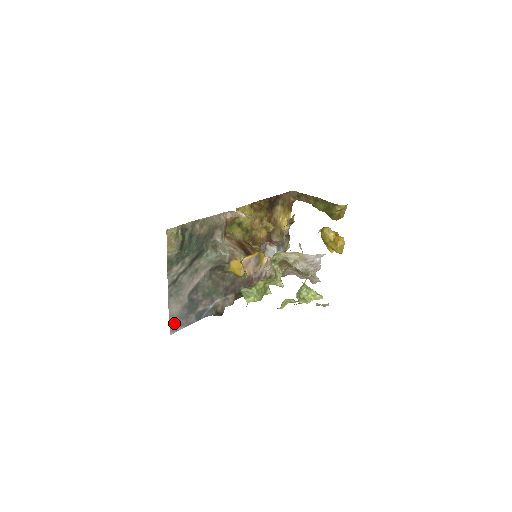
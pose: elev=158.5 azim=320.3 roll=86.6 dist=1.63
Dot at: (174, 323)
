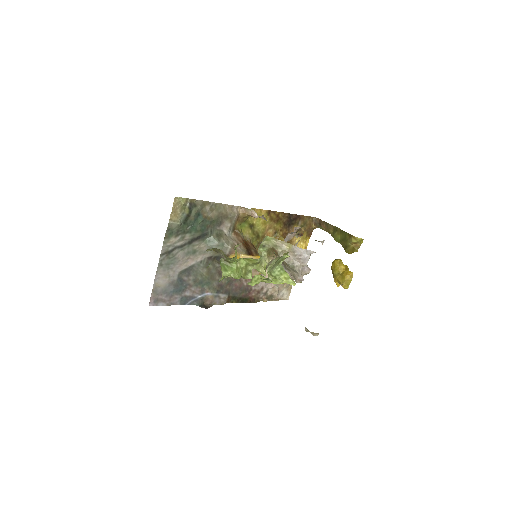
Dot at: (156, 295)
